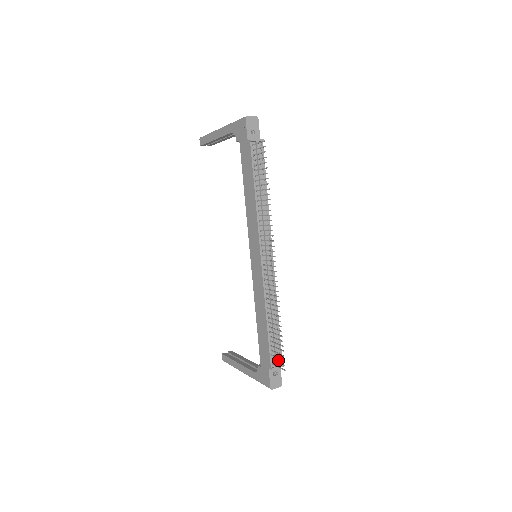
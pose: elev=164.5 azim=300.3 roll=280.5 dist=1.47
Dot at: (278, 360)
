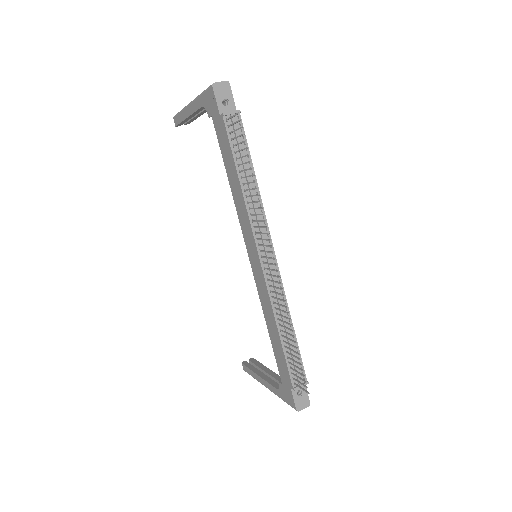
Dot at: (301, 377)
